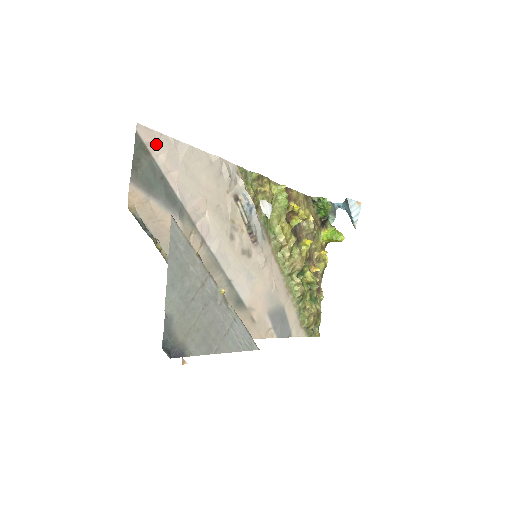
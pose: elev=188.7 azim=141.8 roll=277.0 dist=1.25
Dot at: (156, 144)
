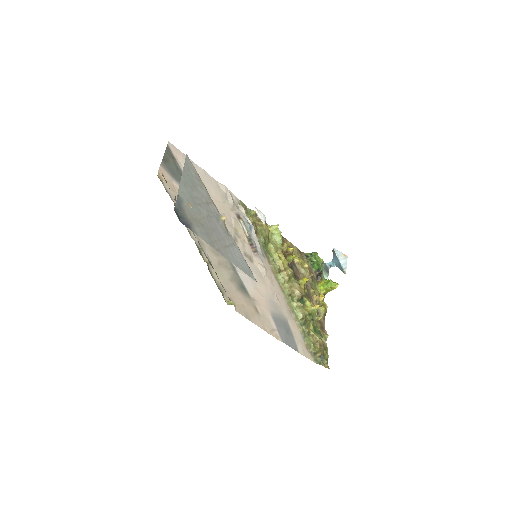
Dot at: (180, 157)
